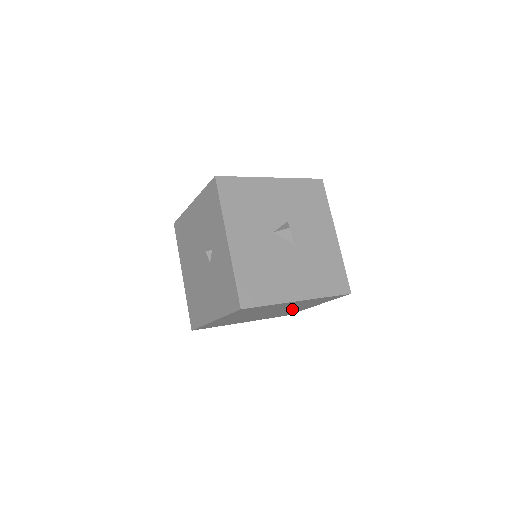
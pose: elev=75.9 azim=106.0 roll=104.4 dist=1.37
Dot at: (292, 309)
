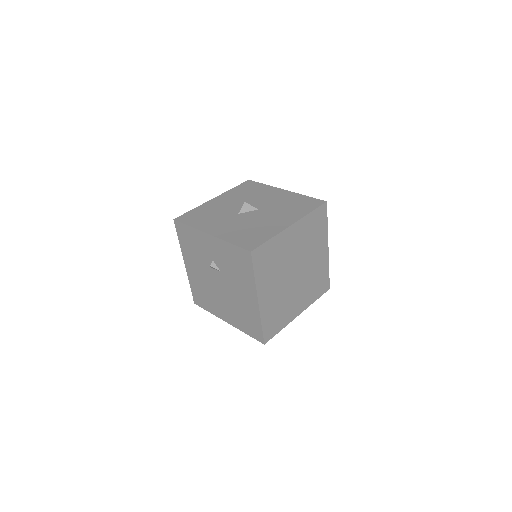
Dot at: (313, 261)
